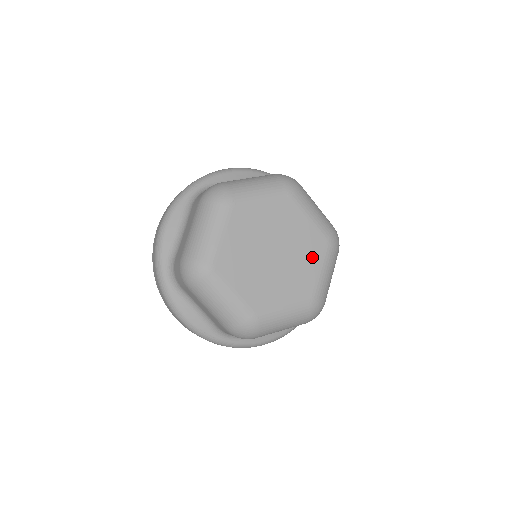
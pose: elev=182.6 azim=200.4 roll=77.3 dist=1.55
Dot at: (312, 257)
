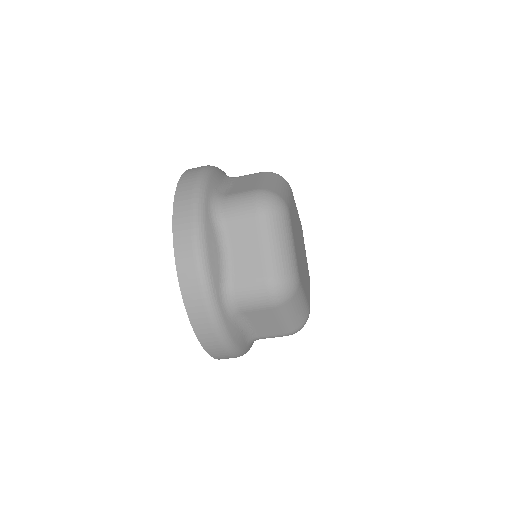
Dot at: occluded
